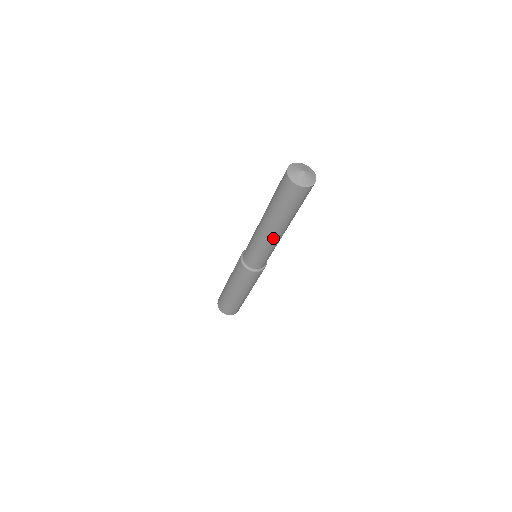
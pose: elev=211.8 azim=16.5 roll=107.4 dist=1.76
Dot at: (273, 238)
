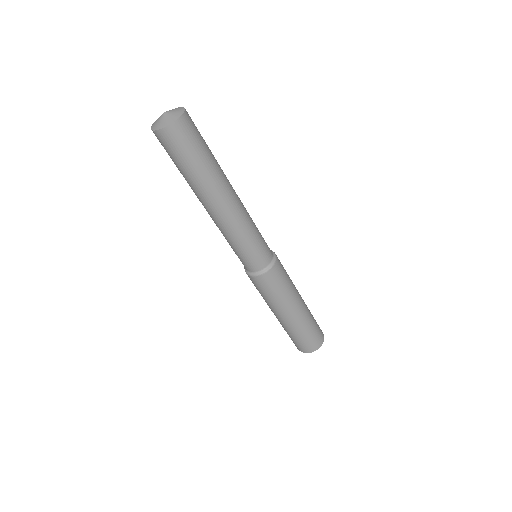
Dot at: (221, 217)
